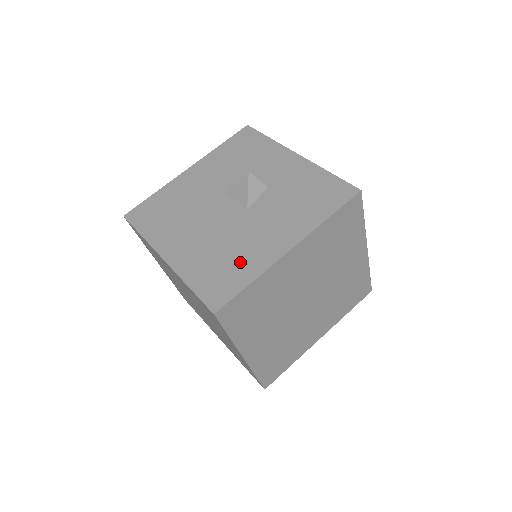
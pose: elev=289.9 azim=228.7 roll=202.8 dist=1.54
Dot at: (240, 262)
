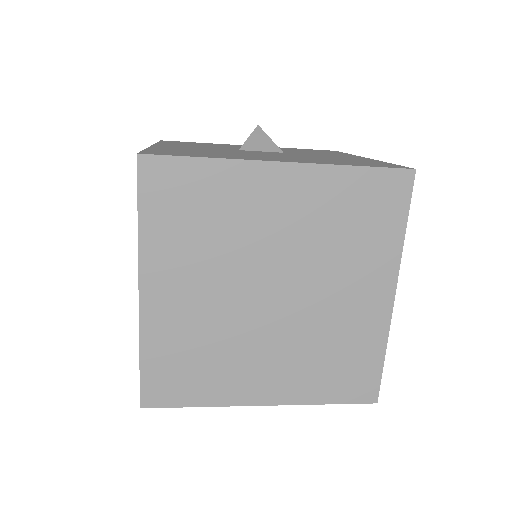
Dot at: (354, 160)
